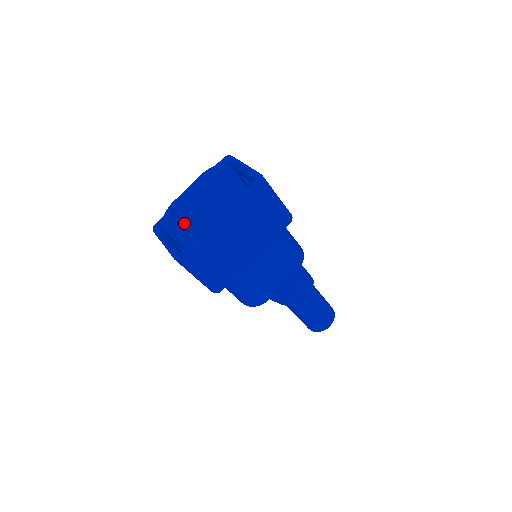
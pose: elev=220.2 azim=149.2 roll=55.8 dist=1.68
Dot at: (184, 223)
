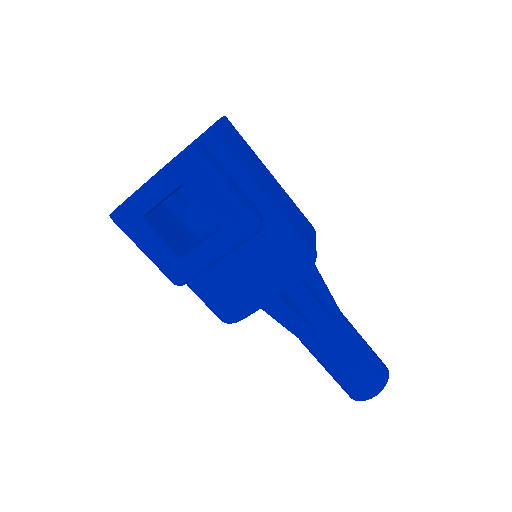
Dot at: occluded
